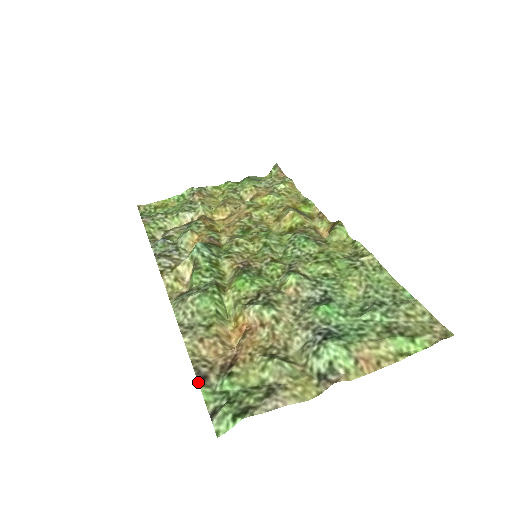
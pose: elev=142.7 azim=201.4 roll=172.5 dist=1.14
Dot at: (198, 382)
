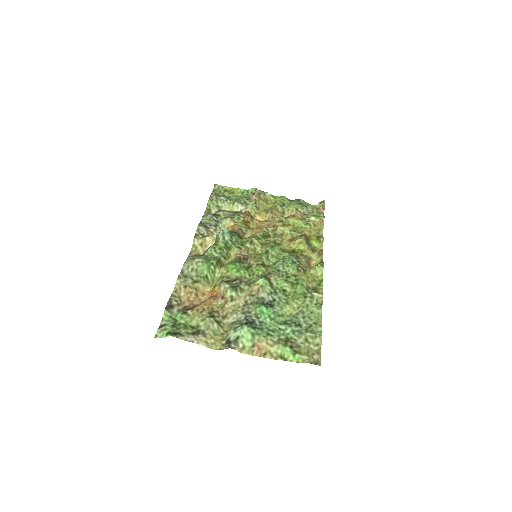
Dot at: (166, 307)
